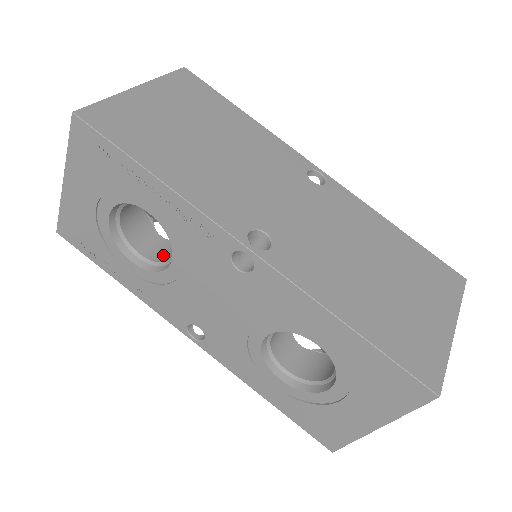
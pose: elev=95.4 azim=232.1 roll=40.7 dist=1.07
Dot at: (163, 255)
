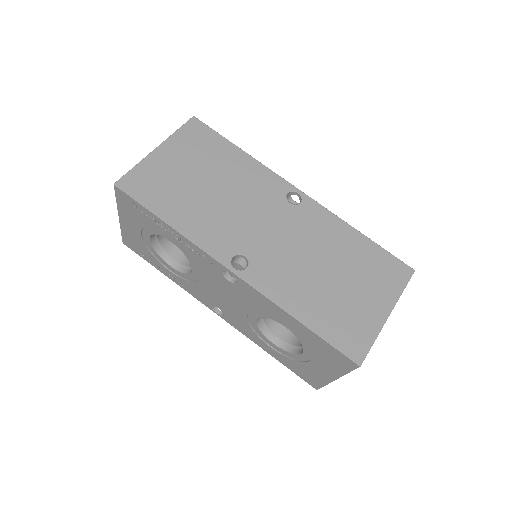
Dot at: occluded
